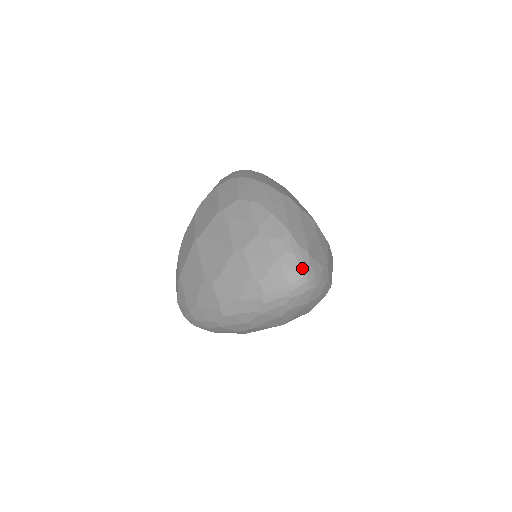
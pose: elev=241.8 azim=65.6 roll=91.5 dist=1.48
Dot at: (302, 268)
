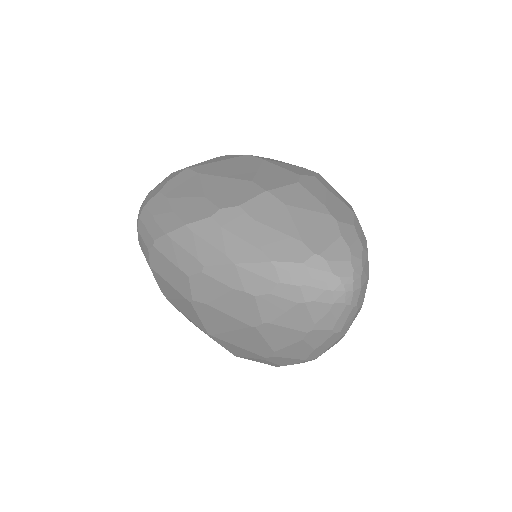
Dot at: (334, 280)
